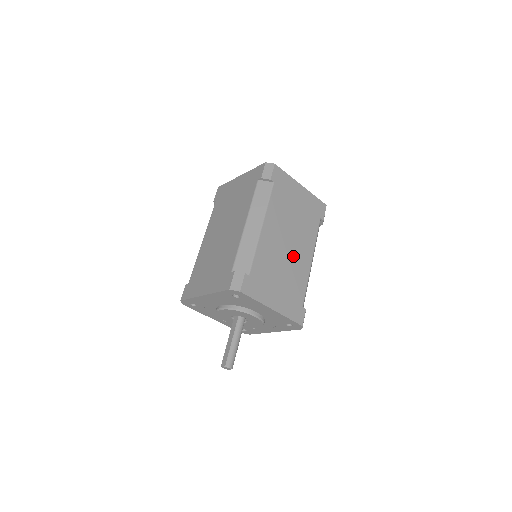
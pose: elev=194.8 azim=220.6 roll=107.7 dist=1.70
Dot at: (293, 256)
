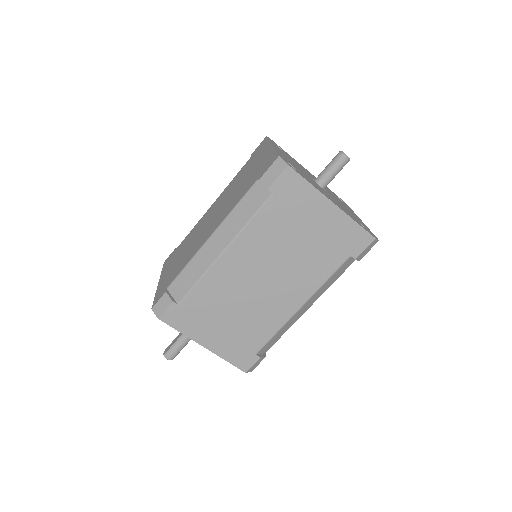
Dot at: (266, 296)
